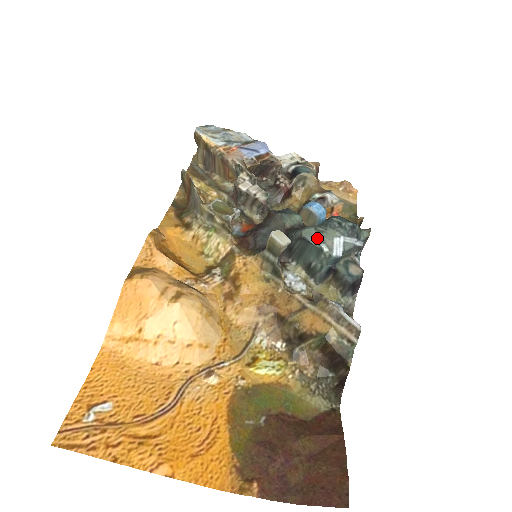
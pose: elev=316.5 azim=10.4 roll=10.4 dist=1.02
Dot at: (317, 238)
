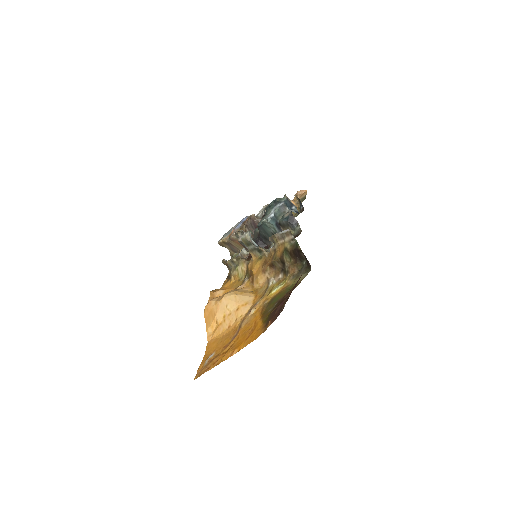
Dot at: occluded
